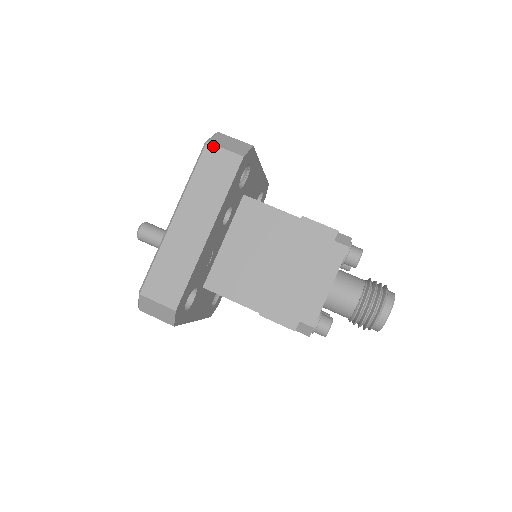
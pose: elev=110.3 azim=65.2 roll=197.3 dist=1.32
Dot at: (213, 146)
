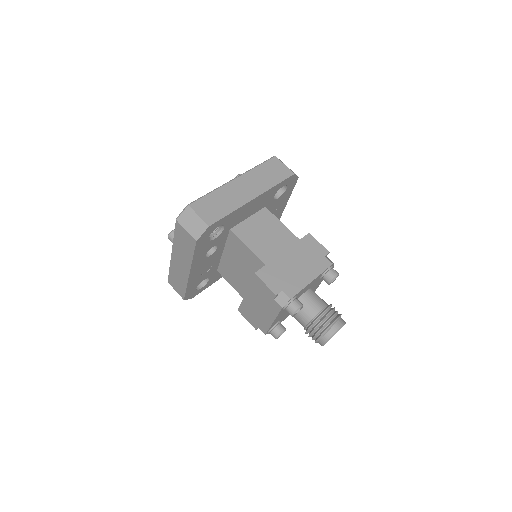
Dot at: (180, 225)
